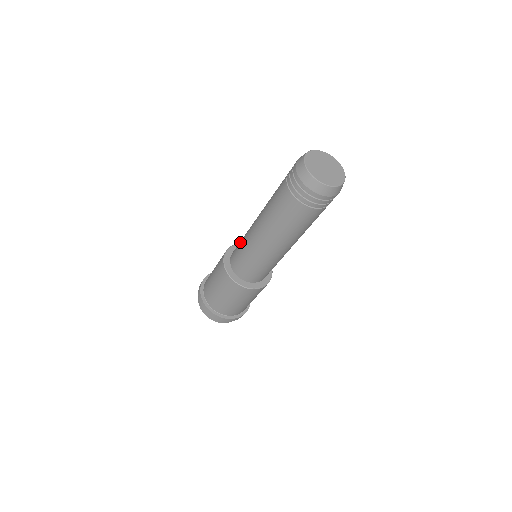
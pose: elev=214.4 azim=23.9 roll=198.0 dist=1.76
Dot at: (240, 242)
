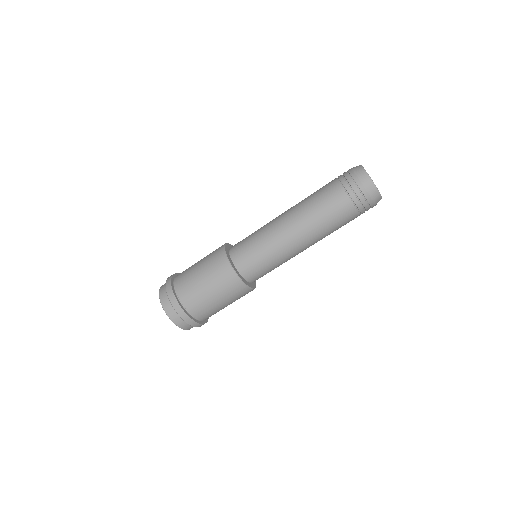
Dot at: occluded
